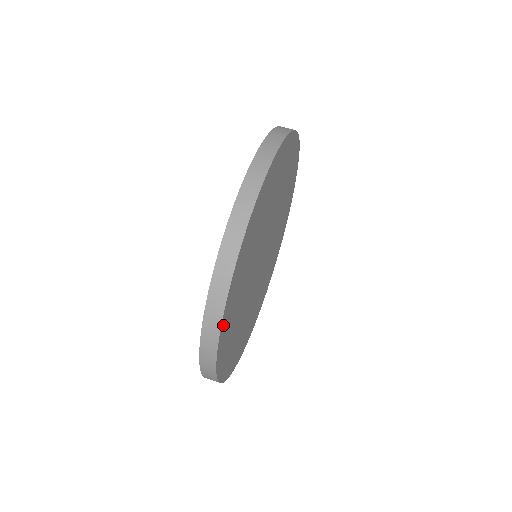
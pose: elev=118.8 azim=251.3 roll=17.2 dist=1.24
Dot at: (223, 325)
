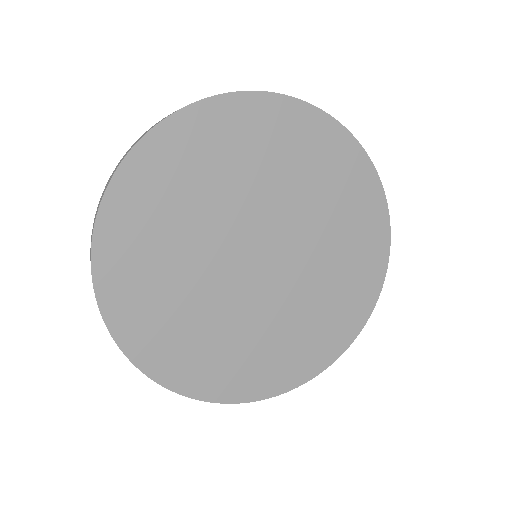
Dot at: (110, 208)
